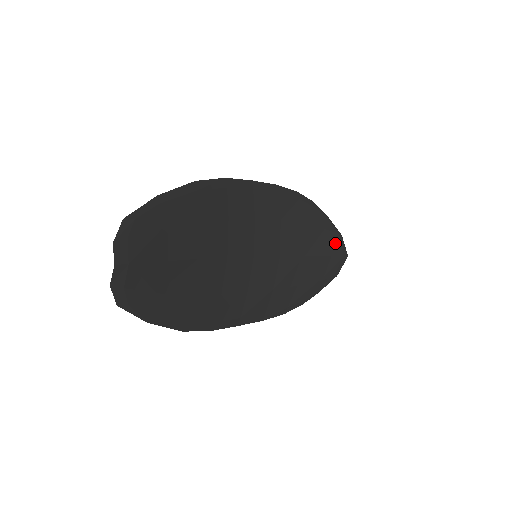
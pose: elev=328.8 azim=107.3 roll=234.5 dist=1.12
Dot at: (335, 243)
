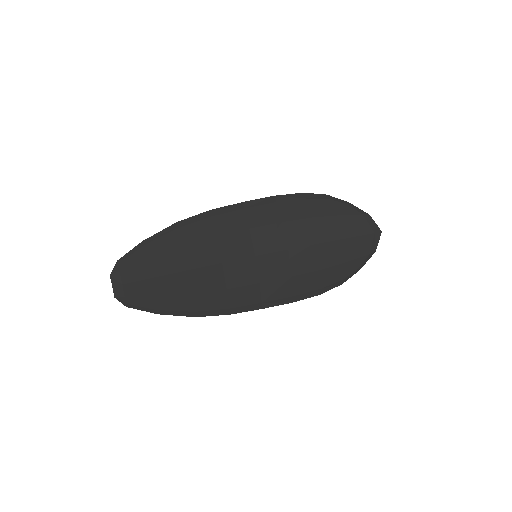
Dot at: (359, 224)
